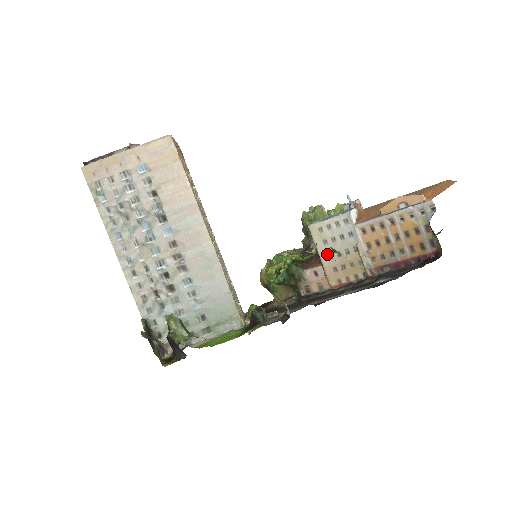
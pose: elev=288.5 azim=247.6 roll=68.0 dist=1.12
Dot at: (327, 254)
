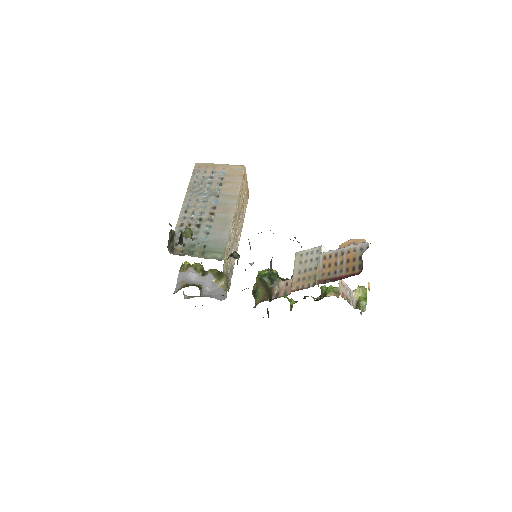
Dot at: (298, 270)
